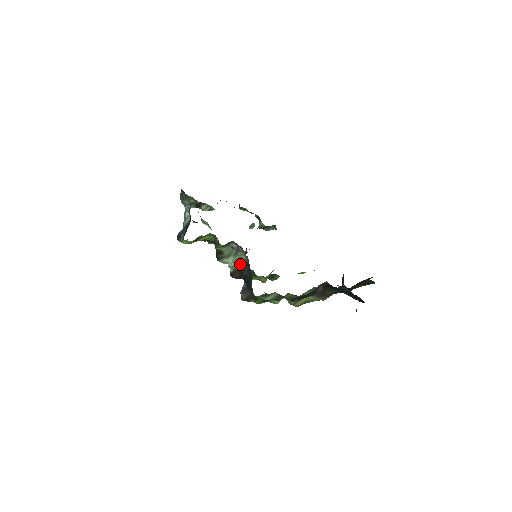
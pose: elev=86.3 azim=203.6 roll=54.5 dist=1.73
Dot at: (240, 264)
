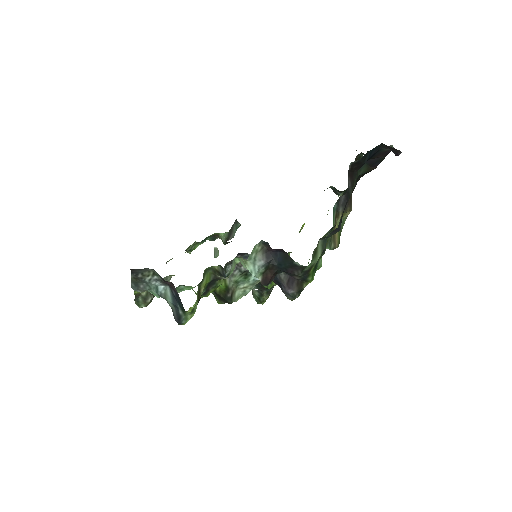
Dot at: (262, 260)
